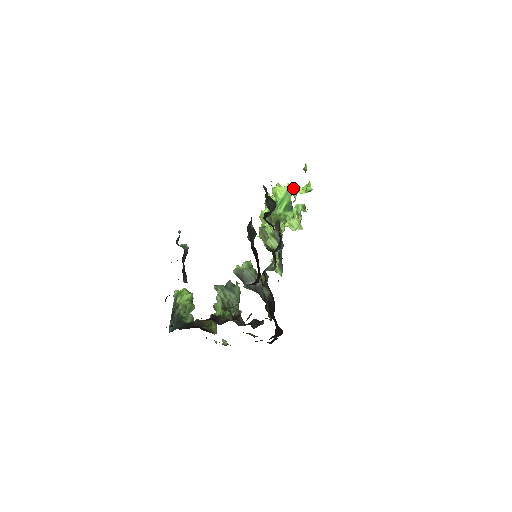
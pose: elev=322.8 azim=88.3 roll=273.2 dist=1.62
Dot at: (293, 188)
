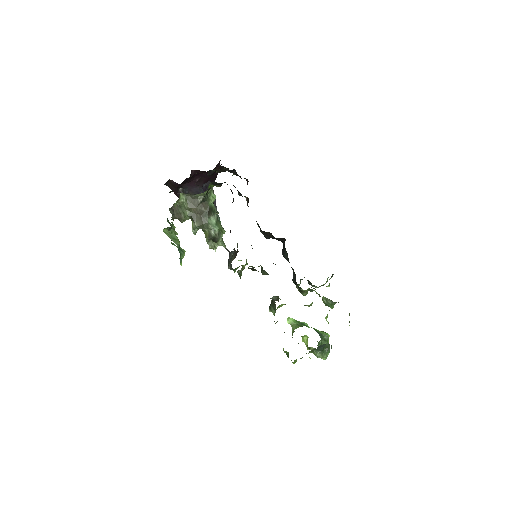
Dot at: occluded
